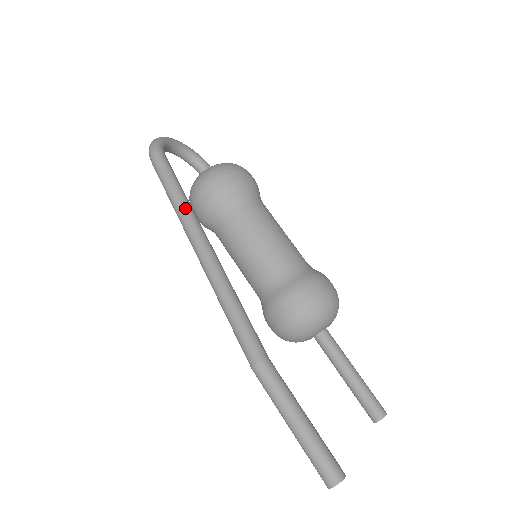
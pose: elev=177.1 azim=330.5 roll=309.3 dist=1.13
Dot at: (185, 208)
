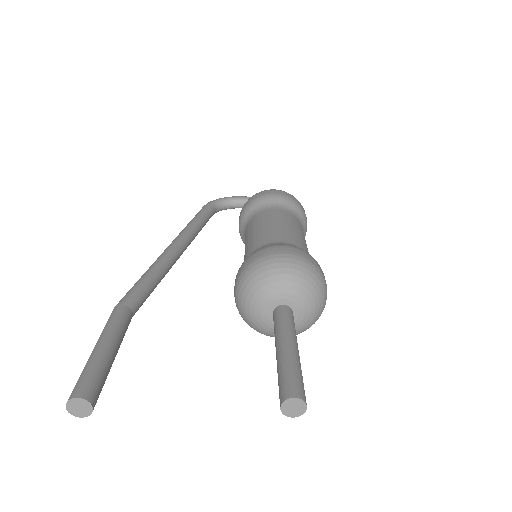
Dot at: (184, 228)
